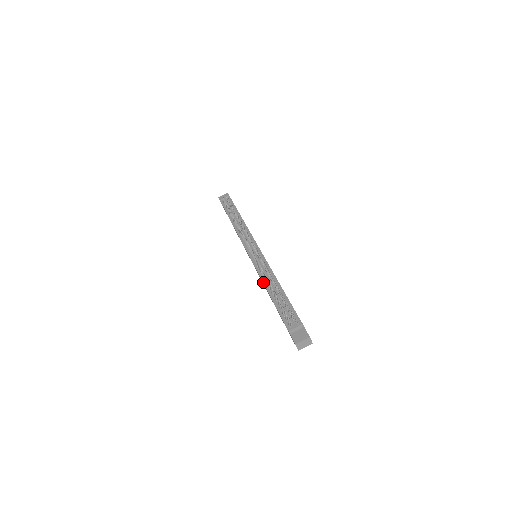
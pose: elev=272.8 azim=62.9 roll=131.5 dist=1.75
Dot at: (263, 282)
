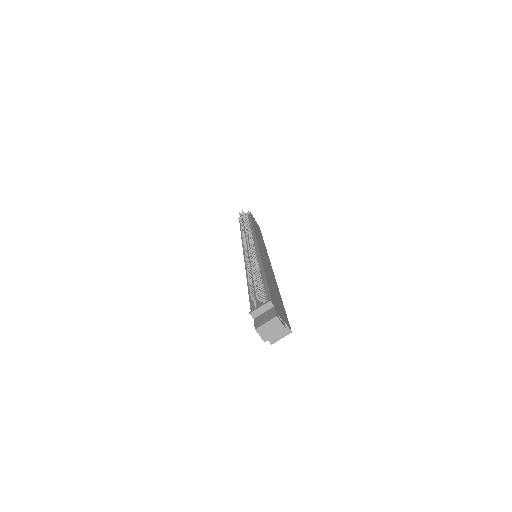
Dot at: (246, 272)
